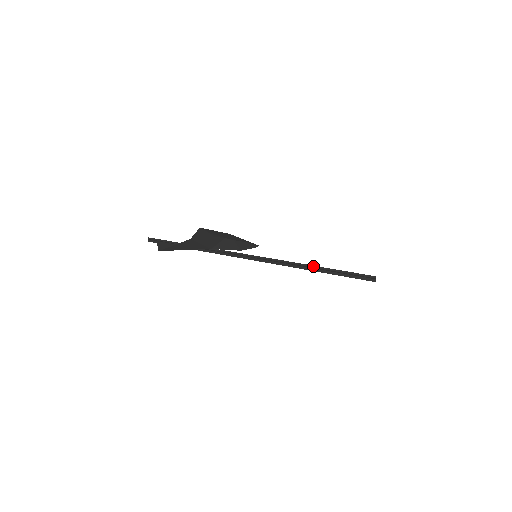
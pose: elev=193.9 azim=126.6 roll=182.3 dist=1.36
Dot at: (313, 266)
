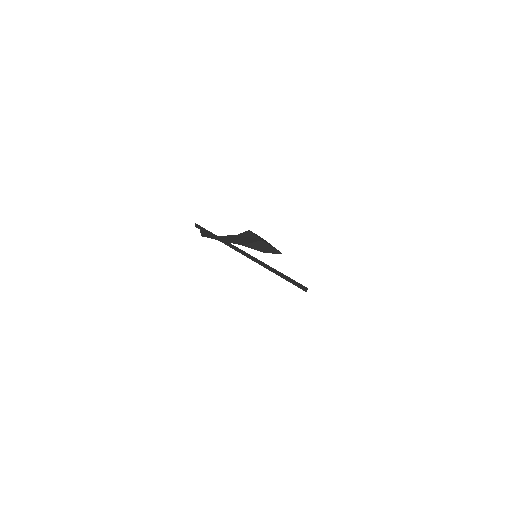
Dot at: (278, 271)
